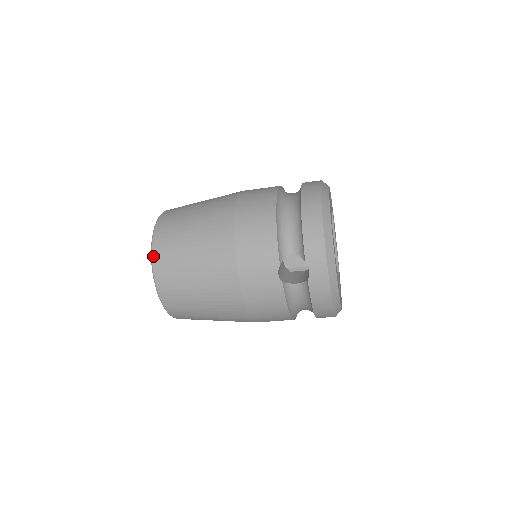
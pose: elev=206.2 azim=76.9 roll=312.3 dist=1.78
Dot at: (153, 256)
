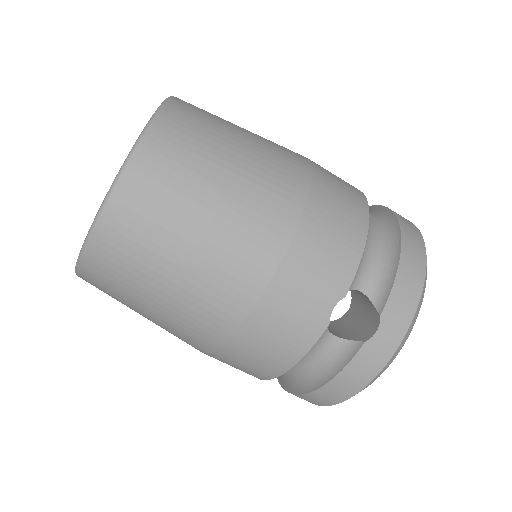
Dot at: (142, 143)
